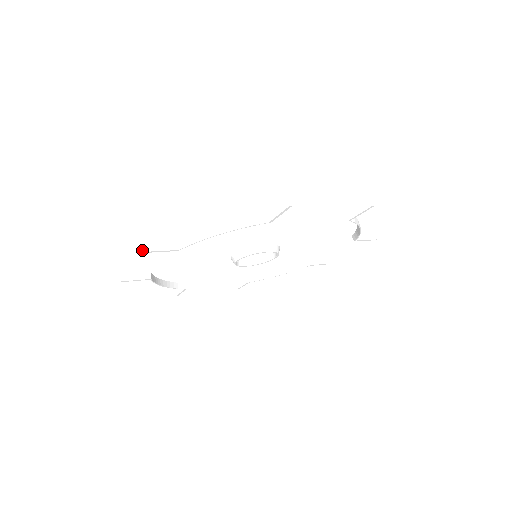
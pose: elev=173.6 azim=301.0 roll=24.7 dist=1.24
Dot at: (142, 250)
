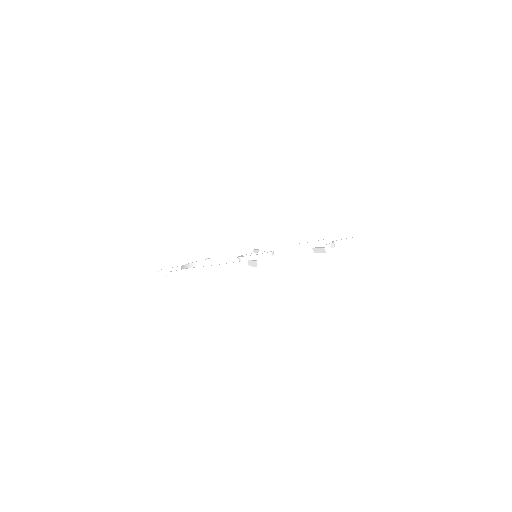
Dot at: (167, 277)
